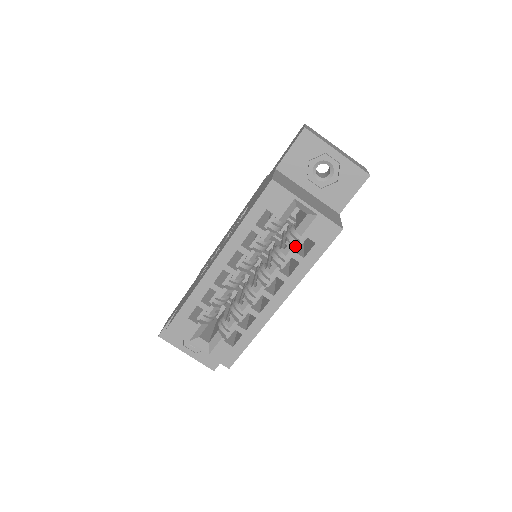
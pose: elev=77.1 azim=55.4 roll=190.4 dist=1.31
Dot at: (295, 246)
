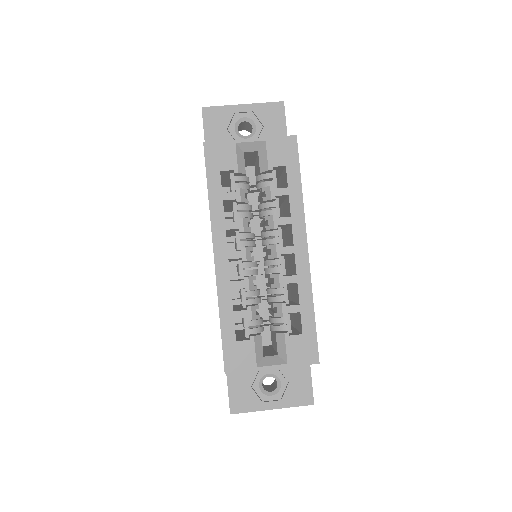
Dot at: (272, 187)
